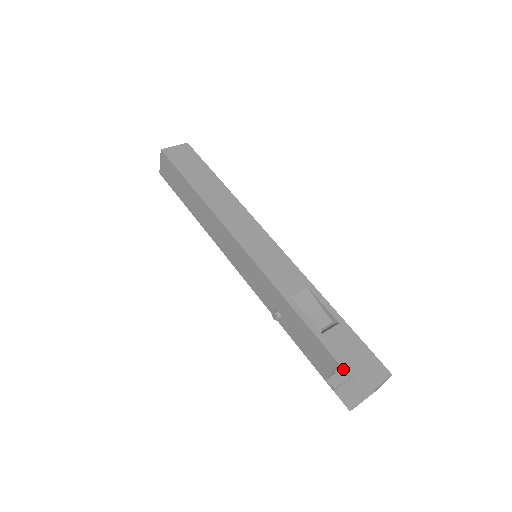
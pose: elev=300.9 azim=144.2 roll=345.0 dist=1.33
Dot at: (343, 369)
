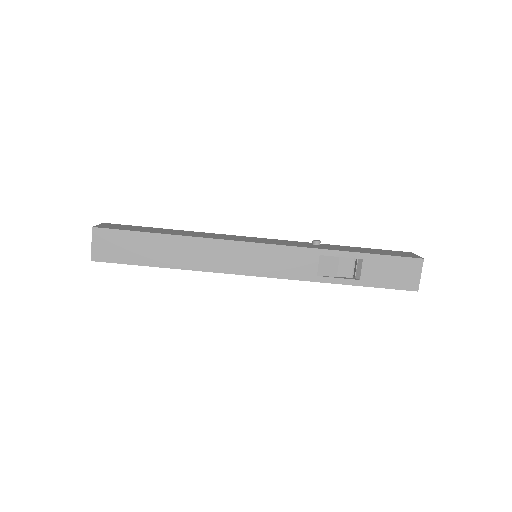
Dot at: occluded
